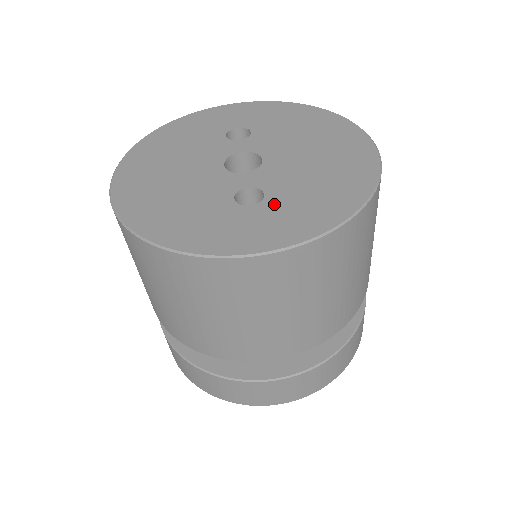
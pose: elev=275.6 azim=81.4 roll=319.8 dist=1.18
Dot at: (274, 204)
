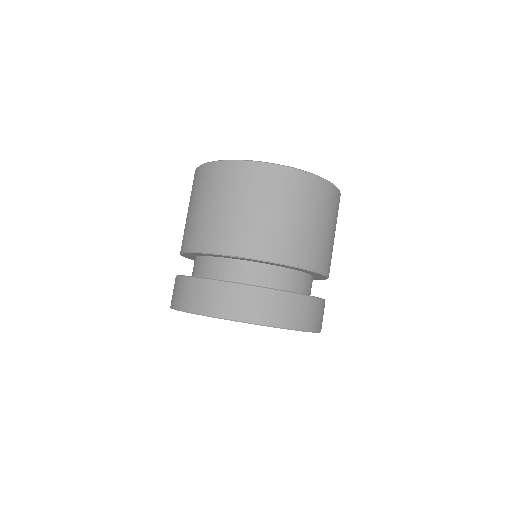
Dot at: occluded
